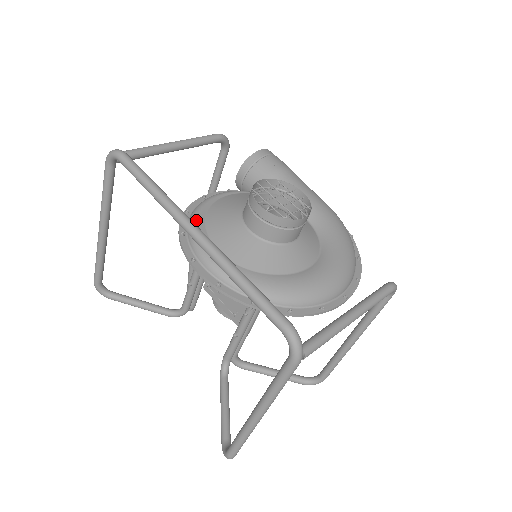
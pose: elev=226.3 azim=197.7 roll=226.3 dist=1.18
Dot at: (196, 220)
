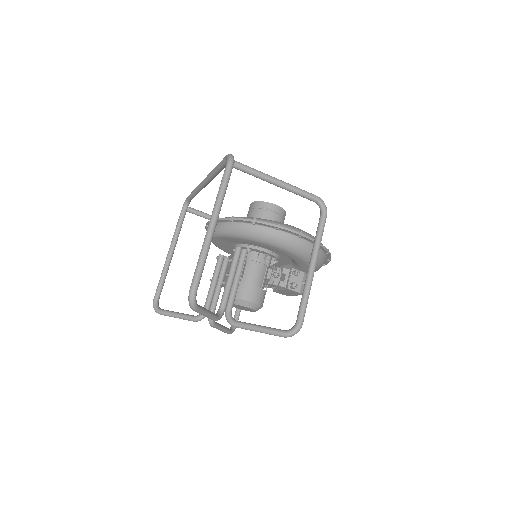
Dot at: occluded
